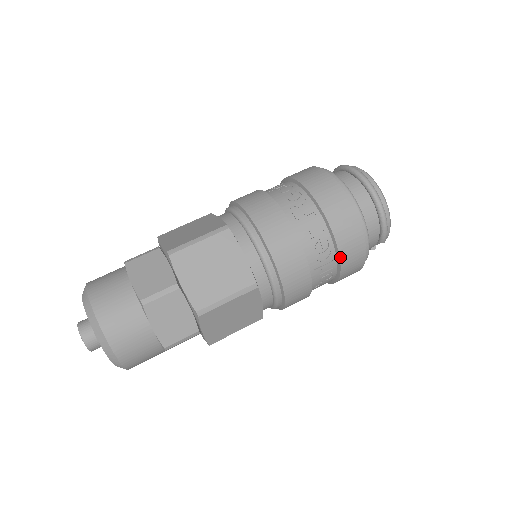
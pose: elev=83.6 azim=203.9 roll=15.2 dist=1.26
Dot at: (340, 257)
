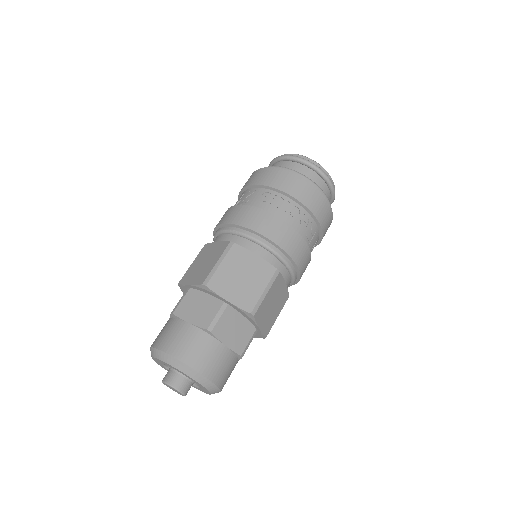
Dot at: occluded
